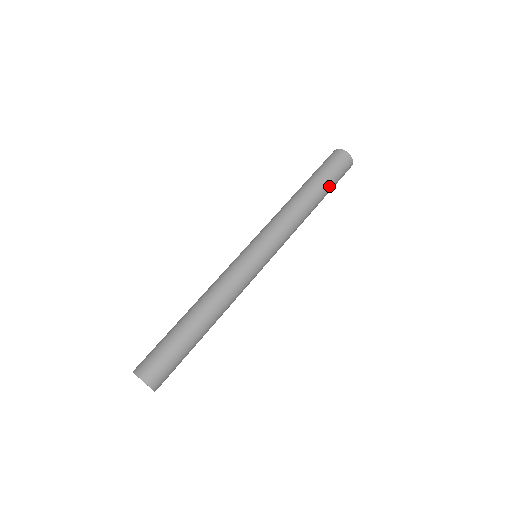
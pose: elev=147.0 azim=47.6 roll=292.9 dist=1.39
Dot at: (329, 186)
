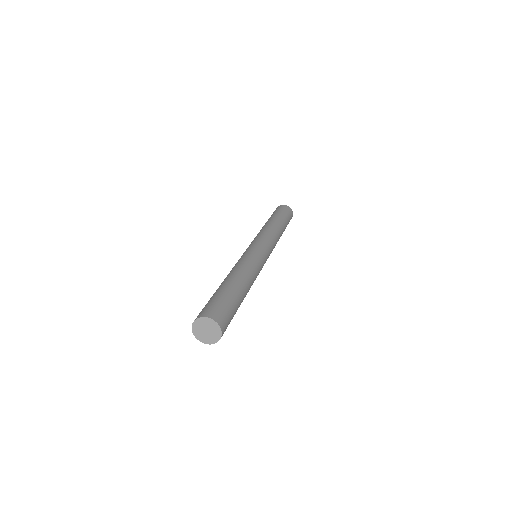
Dot at: (286, 222)
